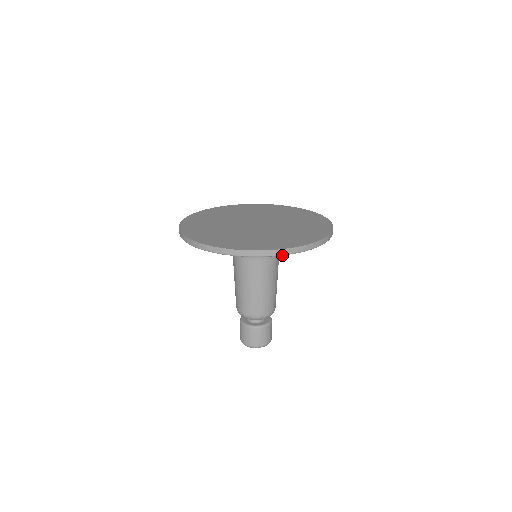
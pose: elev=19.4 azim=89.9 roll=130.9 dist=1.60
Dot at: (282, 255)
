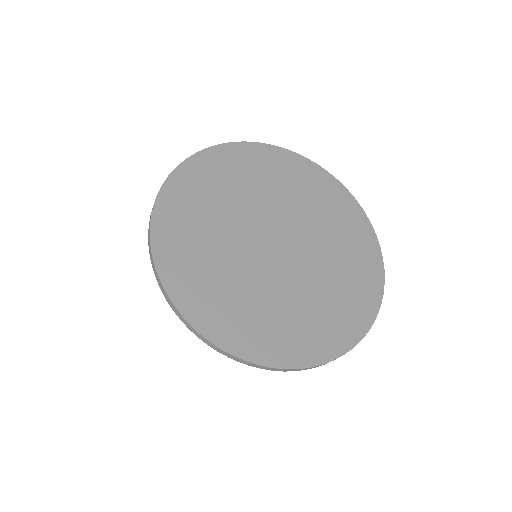
Dot at: (305, 369)
